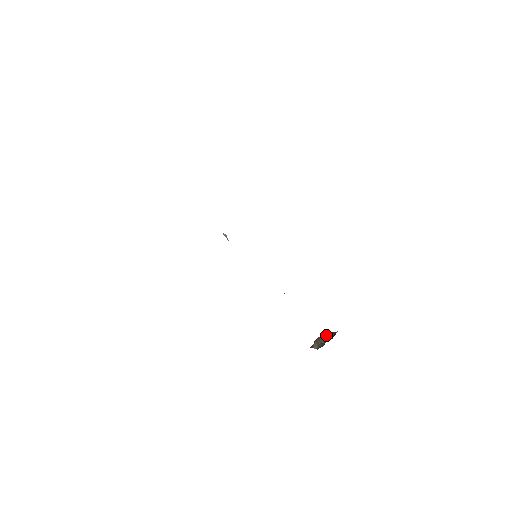
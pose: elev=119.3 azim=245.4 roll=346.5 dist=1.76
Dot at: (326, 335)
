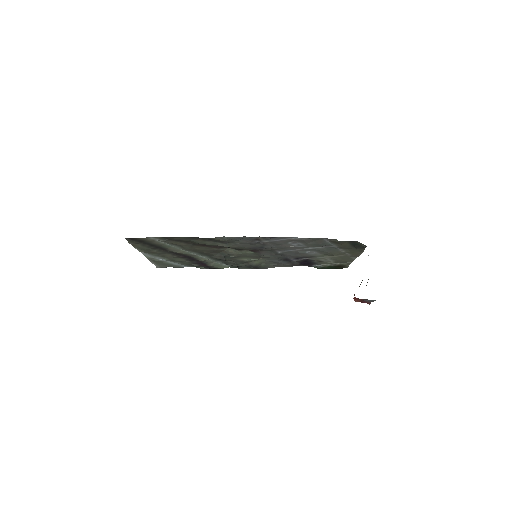
Dot at: occluded
